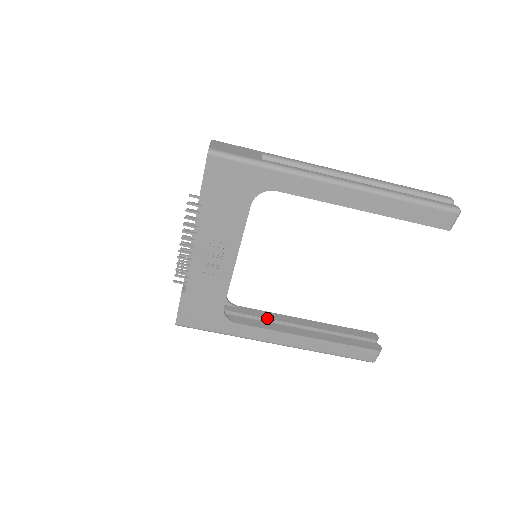
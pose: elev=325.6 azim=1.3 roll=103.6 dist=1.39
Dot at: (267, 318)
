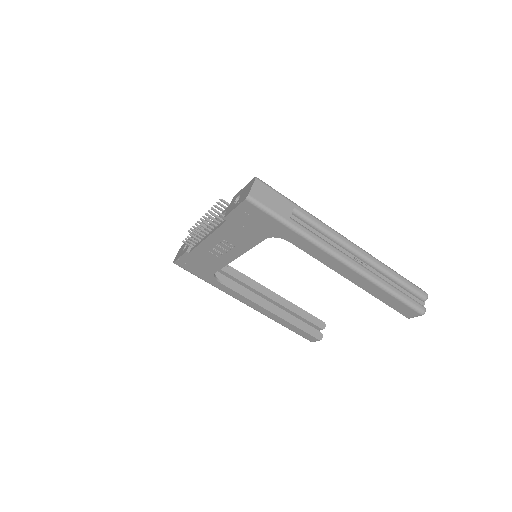
Dot at: (247, 285)
